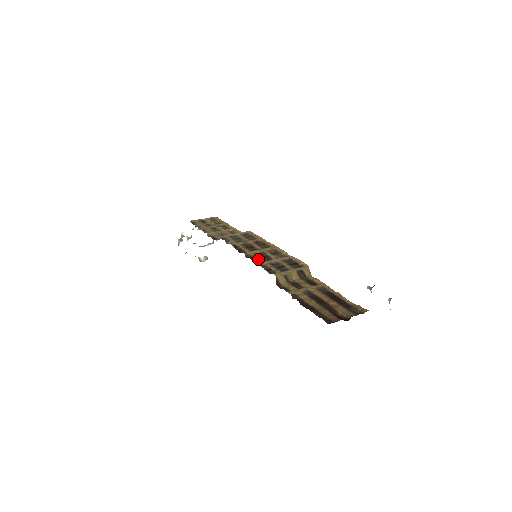
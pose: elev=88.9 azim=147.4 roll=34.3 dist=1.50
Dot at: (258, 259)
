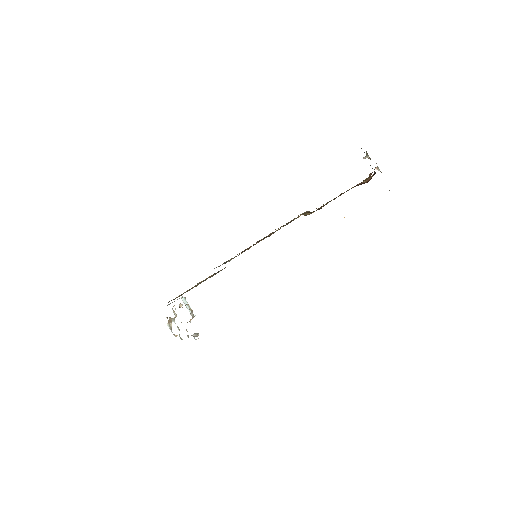
Dot at: (269, 234)
